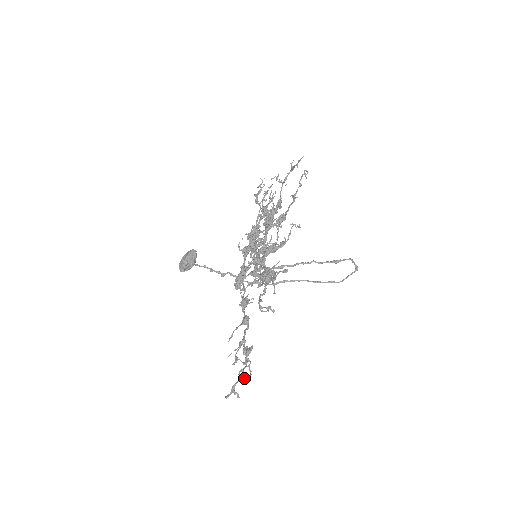
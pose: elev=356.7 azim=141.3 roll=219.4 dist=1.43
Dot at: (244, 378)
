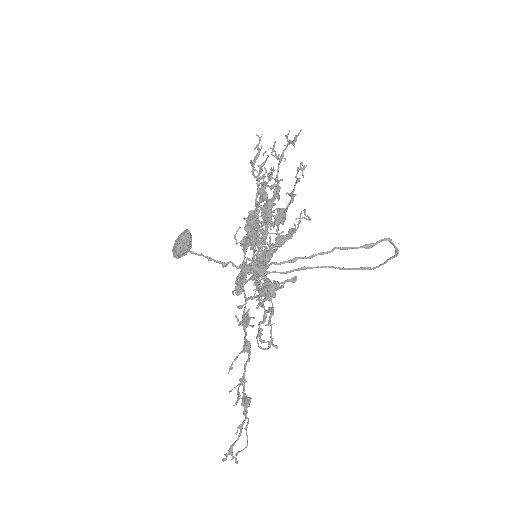
Dot at: (238, 452)
